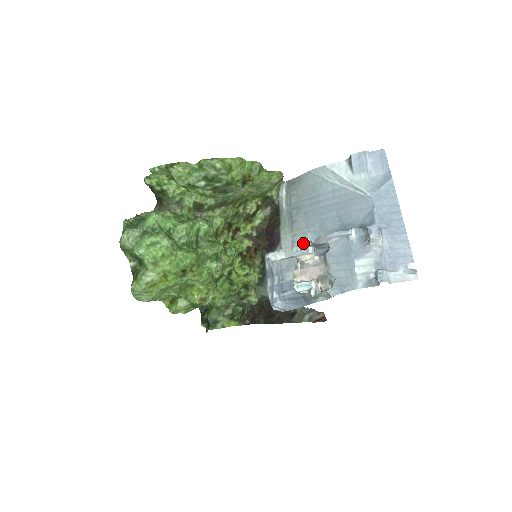
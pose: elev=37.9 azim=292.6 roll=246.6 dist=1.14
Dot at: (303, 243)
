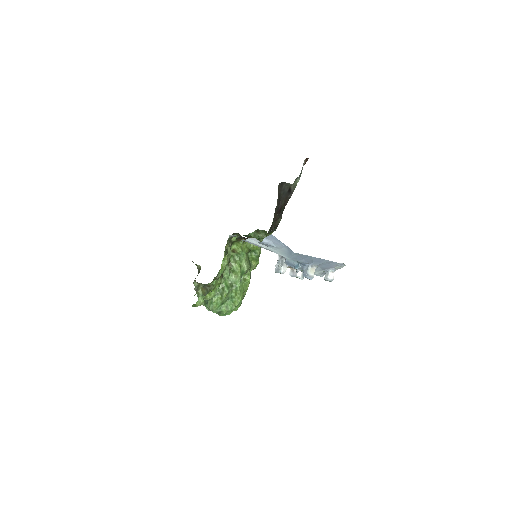
Dot at: occluded
